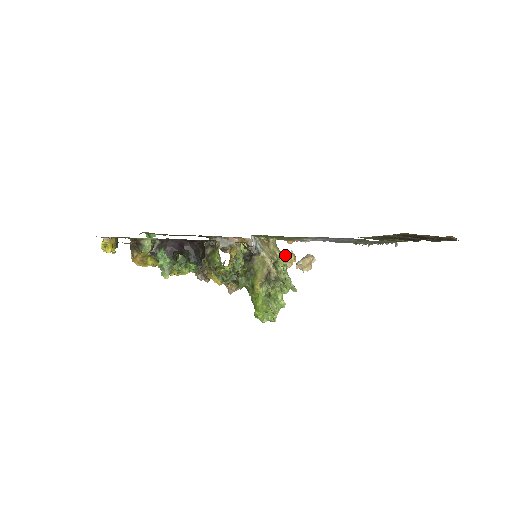
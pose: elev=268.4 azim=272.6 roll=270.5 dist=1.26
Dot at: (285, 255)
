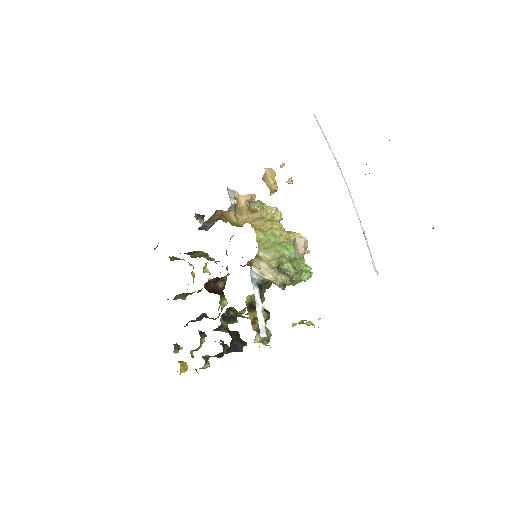
Dot at: (280, 259)
